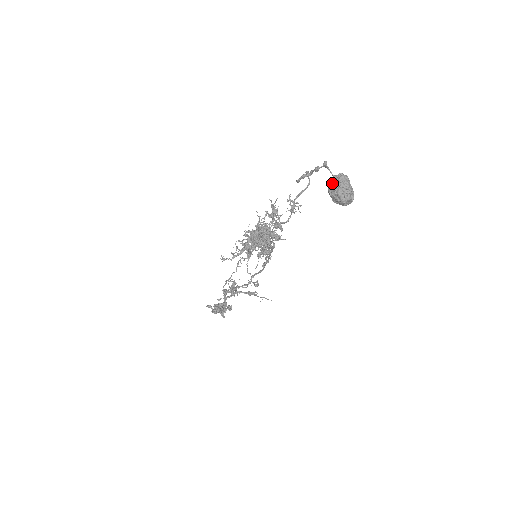
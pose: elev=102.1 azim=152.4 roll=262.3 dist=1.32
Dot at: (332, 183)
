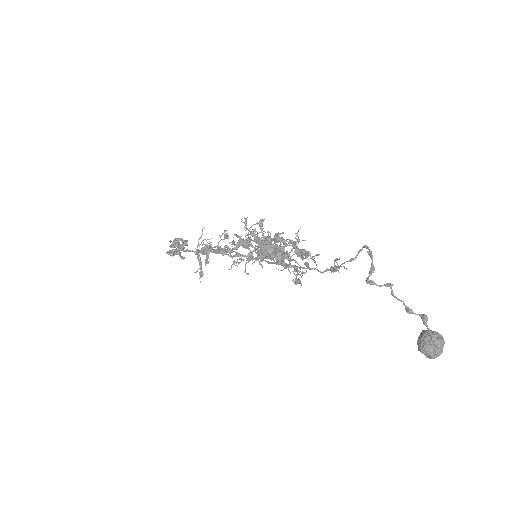
Dot at: (429, 346)
